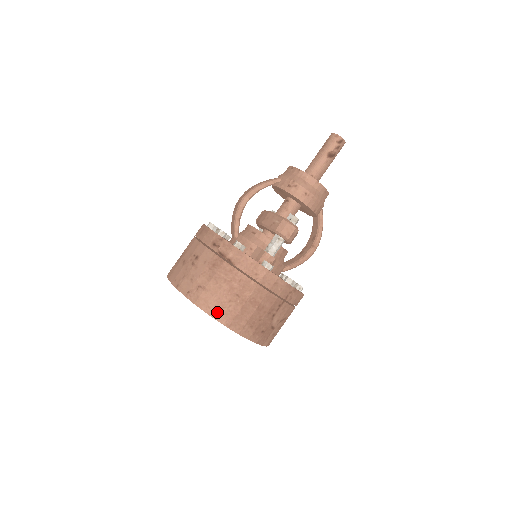
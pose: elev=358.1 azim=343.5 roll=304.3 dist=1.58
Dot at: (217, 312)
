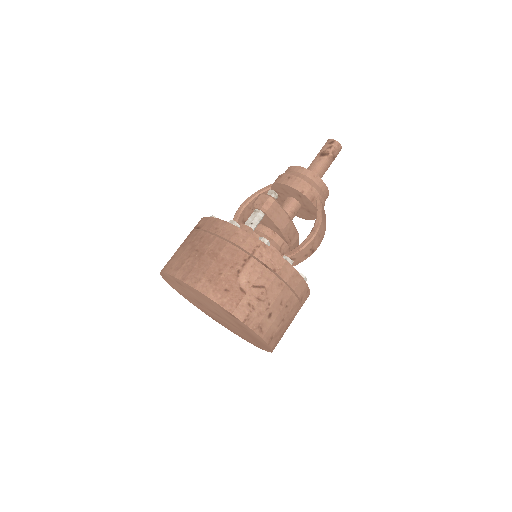
Dot at: (176, 270)
